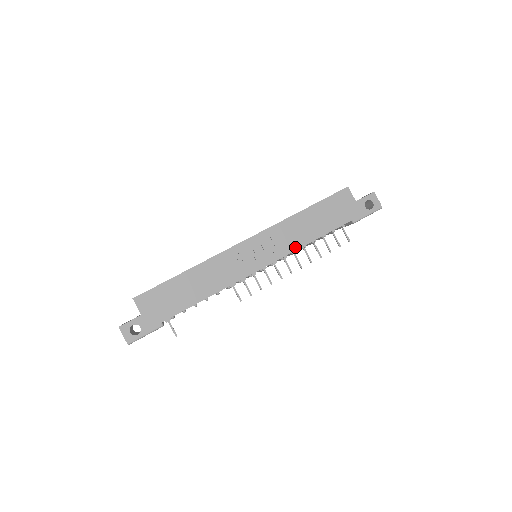
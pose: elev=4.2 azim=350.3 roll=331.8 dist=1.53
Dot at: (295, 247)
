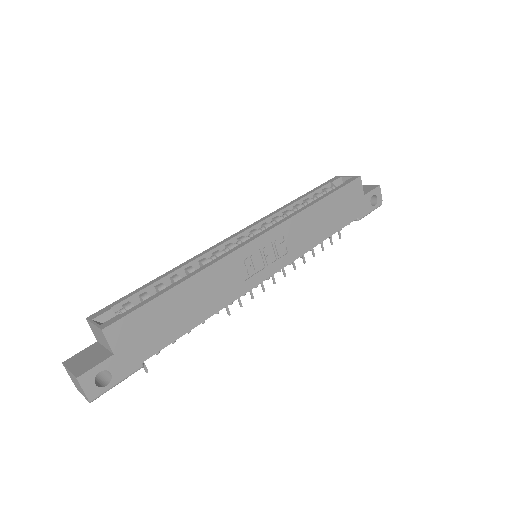
Dot at: (305, 249)
